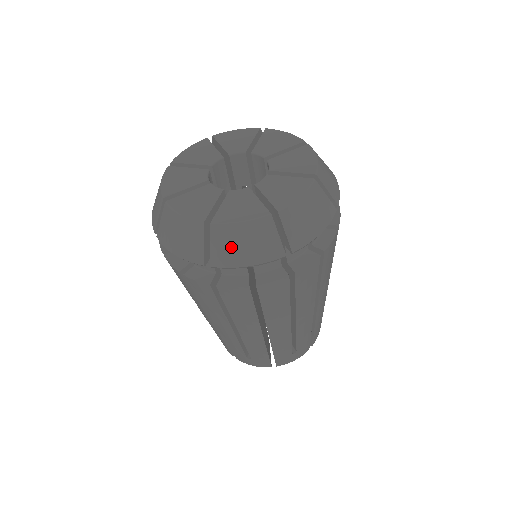
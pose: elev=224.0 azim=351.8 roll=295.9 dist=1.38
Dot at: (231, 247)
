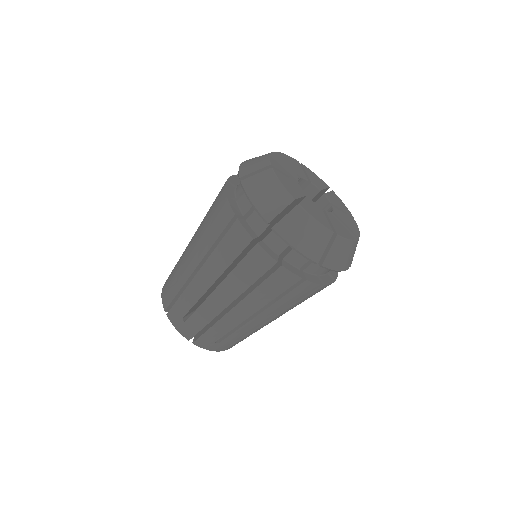
Dot at: (297, 228)
